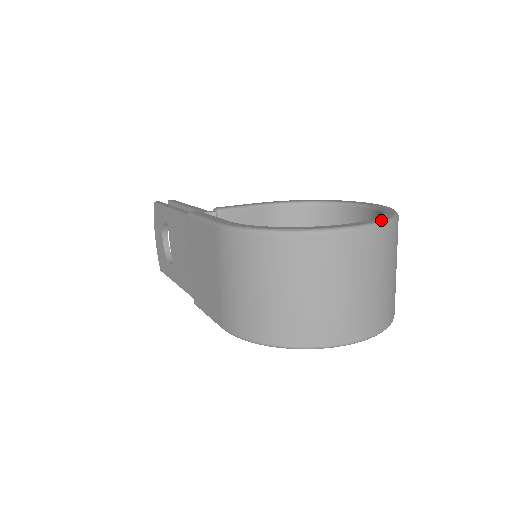
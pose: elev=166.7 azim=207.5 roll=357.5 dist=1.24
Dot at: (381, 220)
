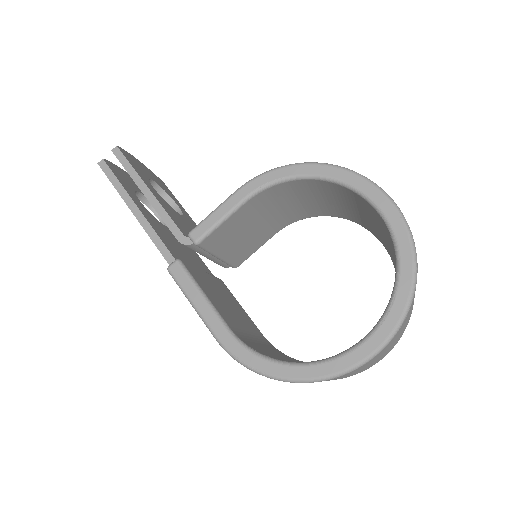
Dot at: (395, 327)
